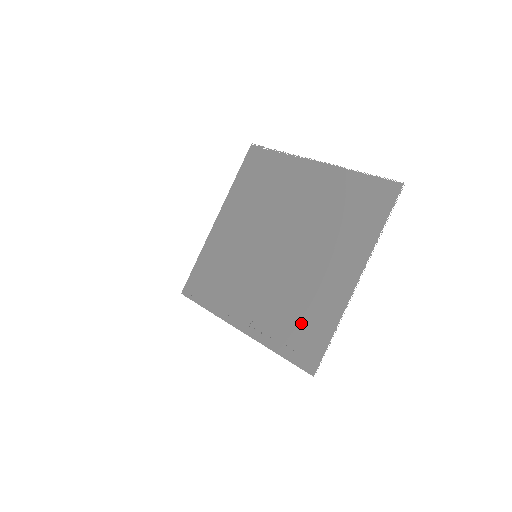
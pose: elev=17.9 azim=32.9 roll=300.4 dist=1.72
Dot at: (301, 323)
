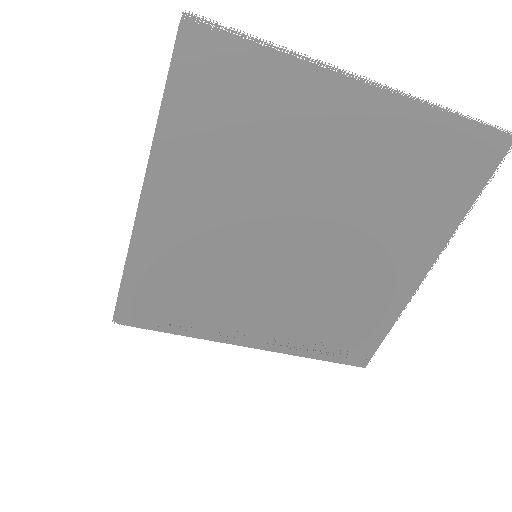
Dot at: (346, 326)
